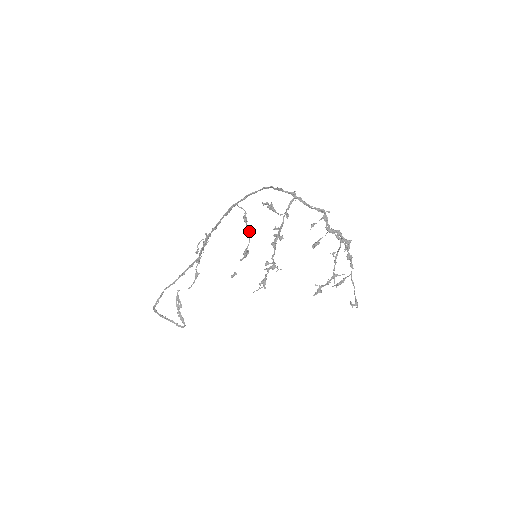
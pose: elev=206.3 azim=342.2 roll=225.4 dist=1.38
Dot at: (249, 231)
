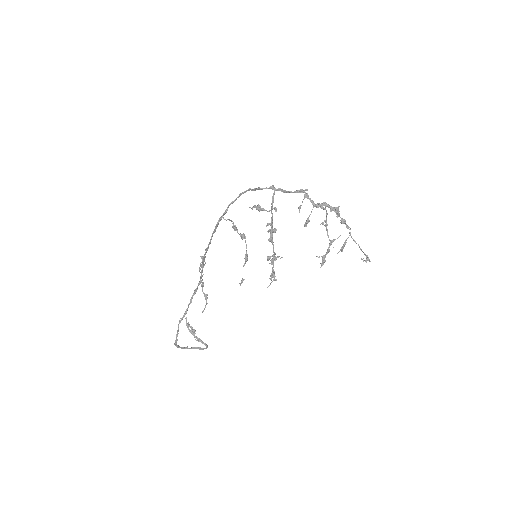
Dot at: (243, 237)
